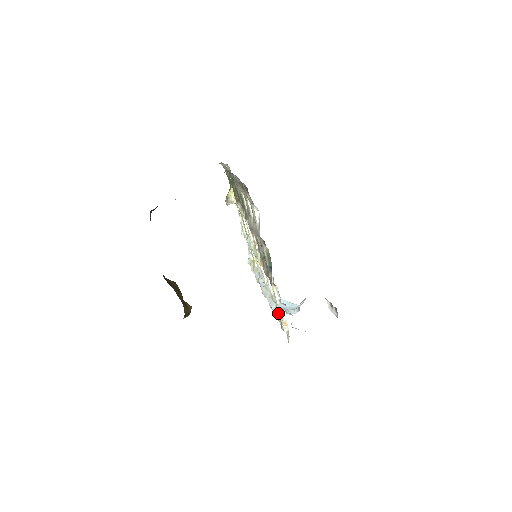
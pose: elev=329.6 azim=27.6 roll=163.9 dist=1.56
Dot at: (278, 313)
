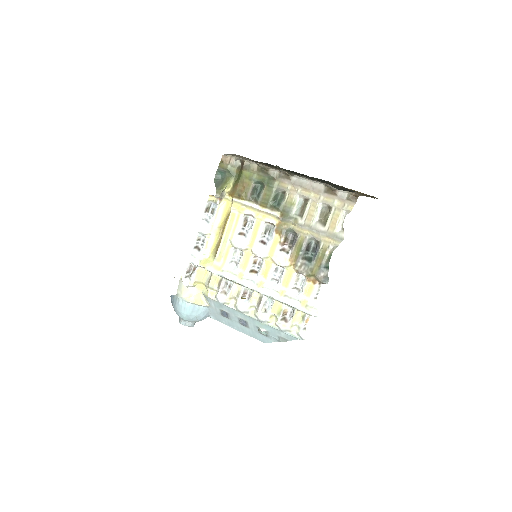
Dot at: (314, 309)
